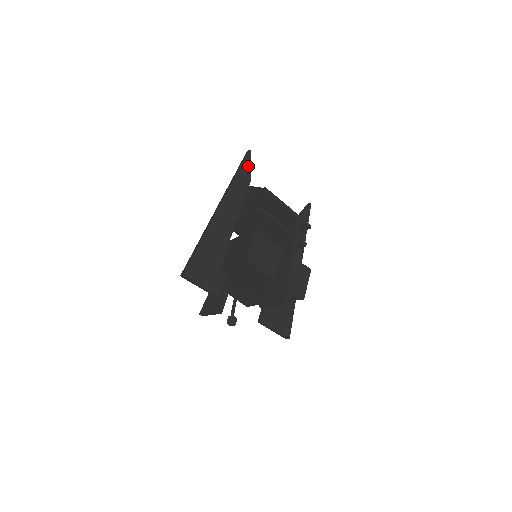
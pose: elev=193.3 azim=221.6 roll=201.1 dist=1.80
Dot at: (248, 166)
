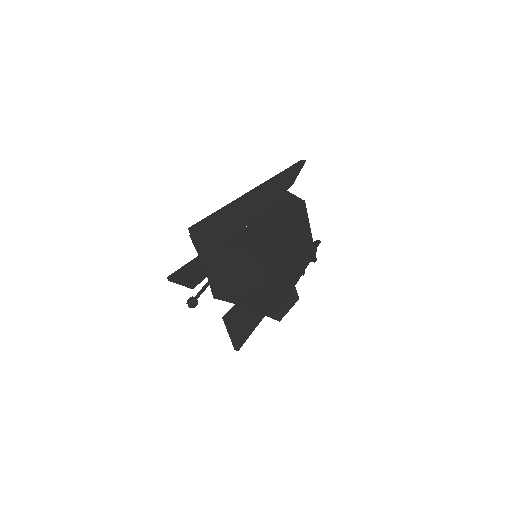
Dot at: (296, 172)
